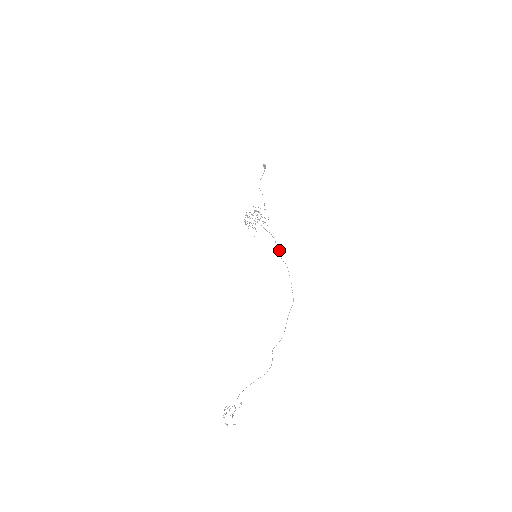
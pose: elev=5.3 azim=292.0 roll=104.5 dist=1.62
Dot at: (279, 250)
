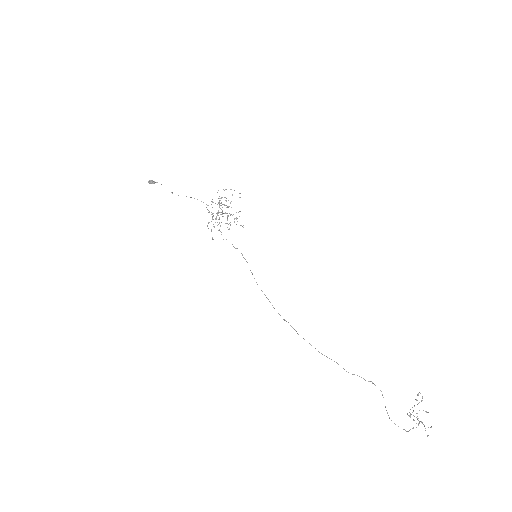
Dot at: (242, 255)
